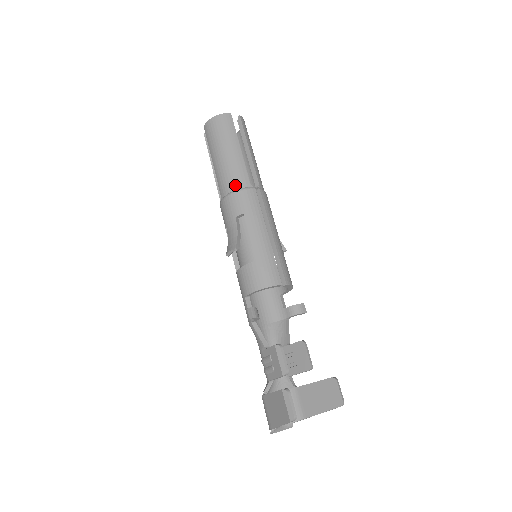
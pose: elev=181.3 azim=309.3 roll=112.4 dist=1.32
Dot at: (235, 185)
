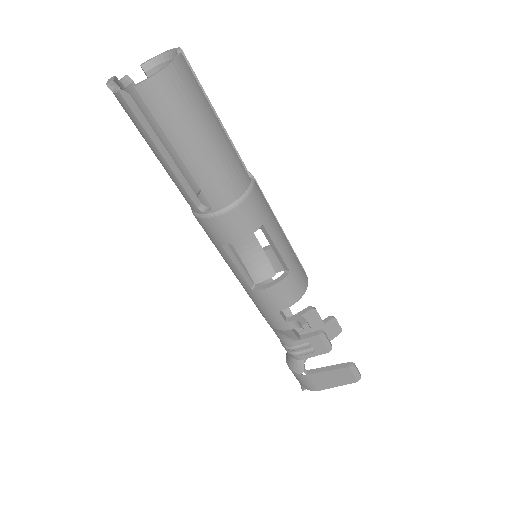
Dot at: (239, 188)
